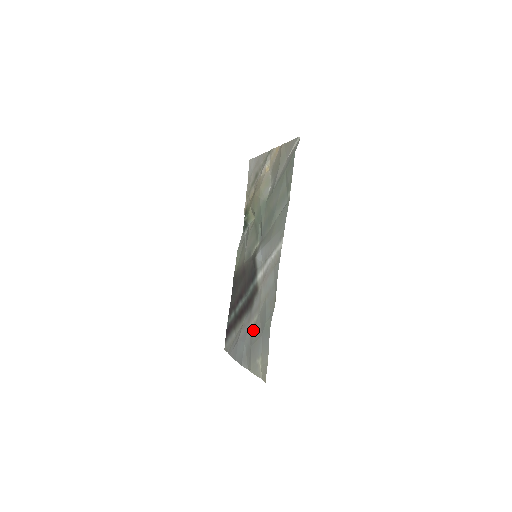
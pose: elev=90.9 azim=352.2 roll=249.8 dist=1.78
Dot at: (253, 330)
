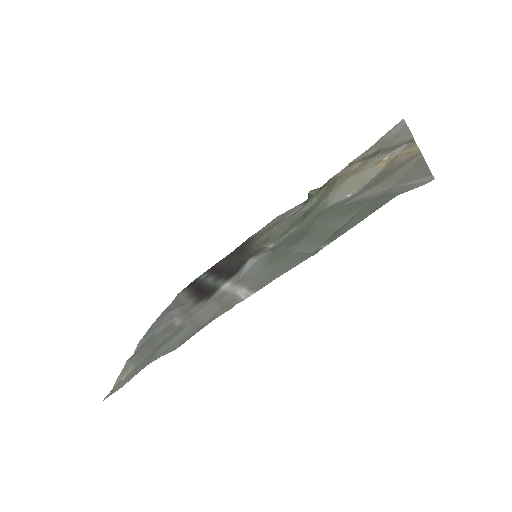
Dot at: (166, 330)
